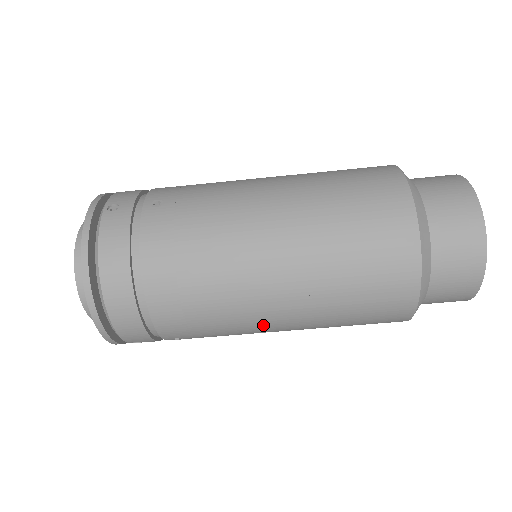
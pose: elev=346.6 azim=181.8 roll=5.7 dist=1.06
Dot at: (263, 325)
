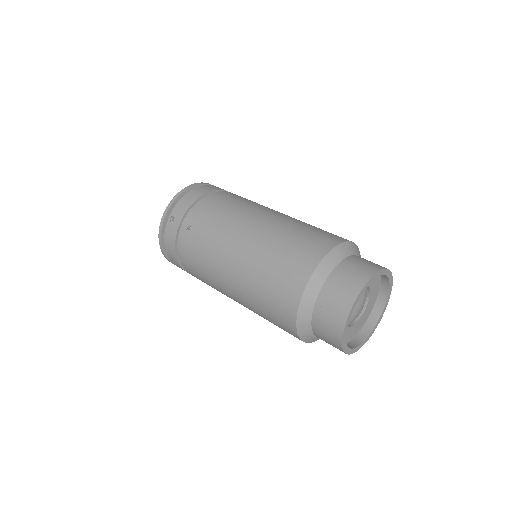
Dot at: occluded
